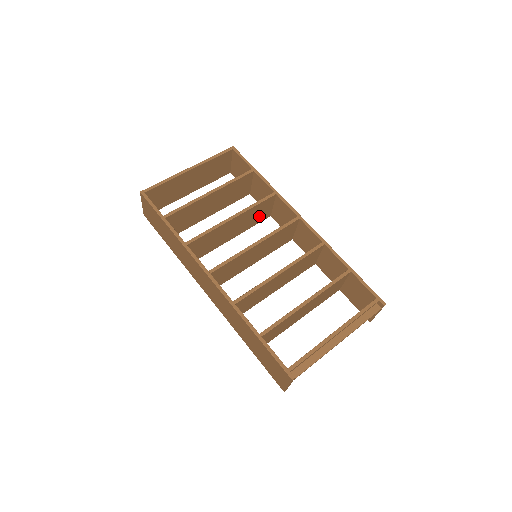
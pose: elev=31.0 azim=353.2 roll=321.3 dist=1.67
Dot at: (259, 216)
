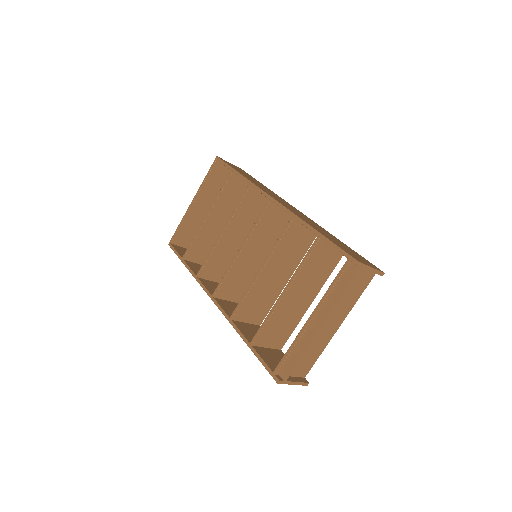
Dot at: (259, 209)
